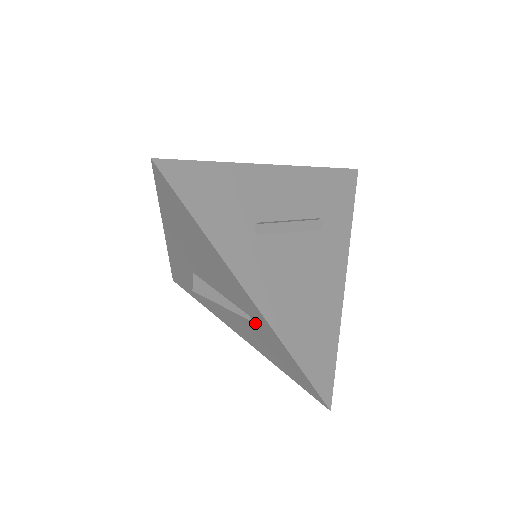
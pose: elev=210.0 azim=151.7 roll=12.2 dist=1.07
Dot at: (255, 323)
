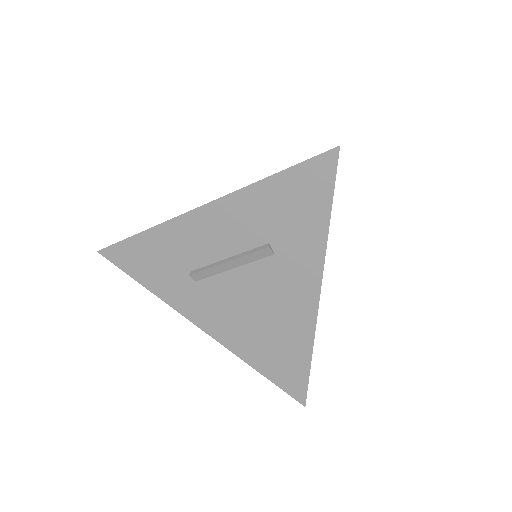
Dot at: occluded
